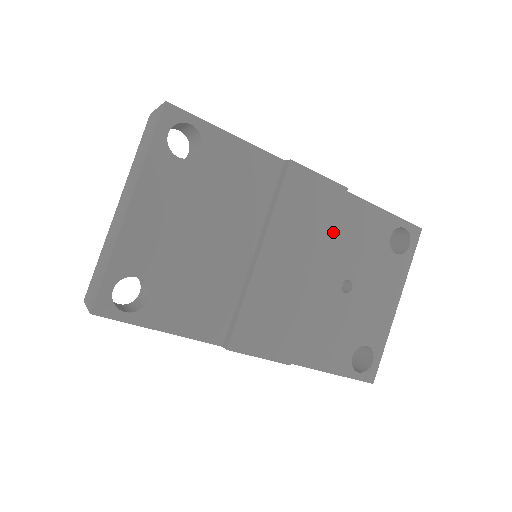
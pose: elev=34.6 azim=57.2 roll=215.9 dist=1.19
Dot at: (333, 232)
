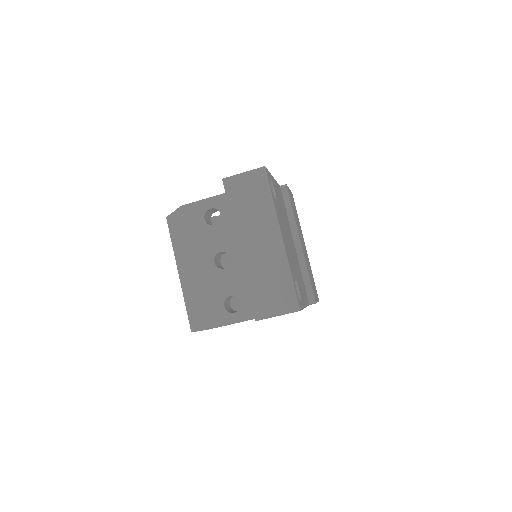
Dot at: occluded
